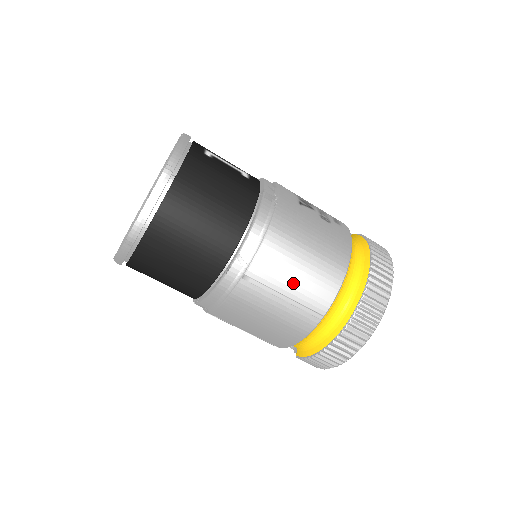
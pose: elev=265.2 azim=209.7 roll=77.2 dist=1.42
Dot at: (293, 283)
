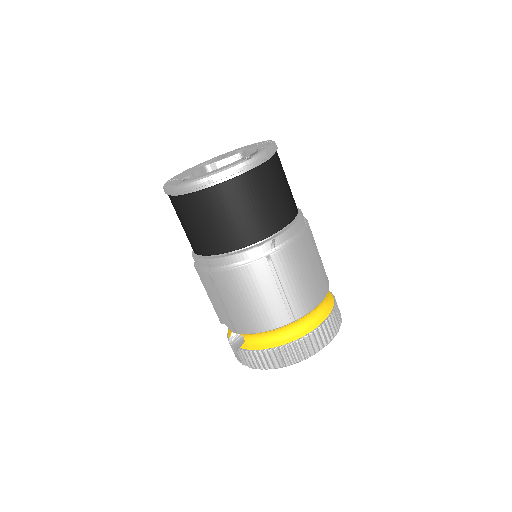
Dot at: (293, 283)
